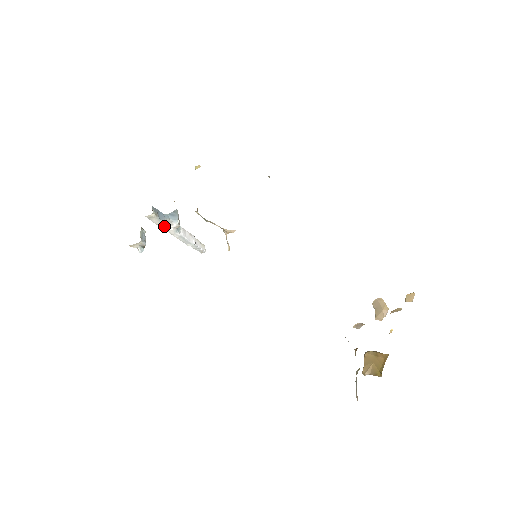
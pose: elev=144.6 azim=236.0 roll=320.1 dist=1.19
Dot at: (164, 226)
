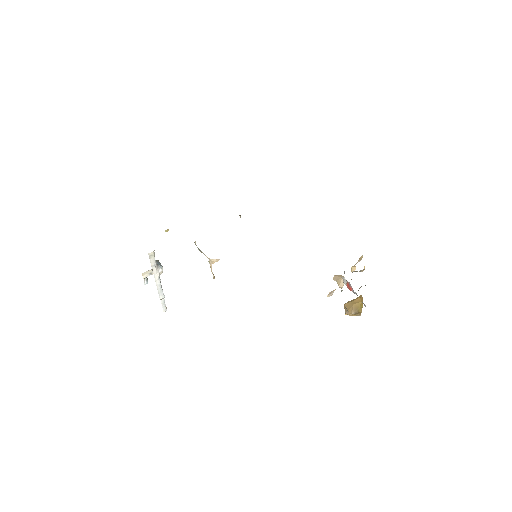
Dot at: (155, 269)
